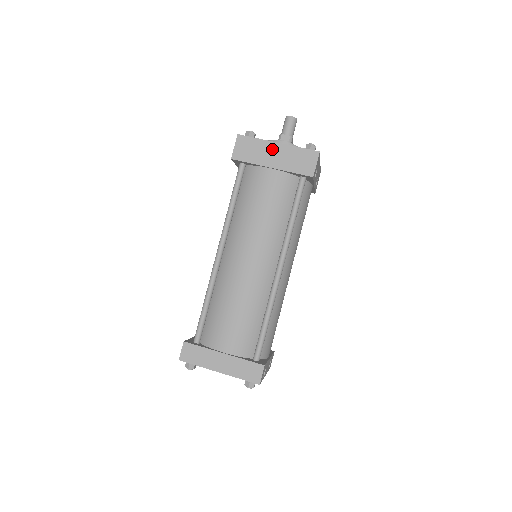
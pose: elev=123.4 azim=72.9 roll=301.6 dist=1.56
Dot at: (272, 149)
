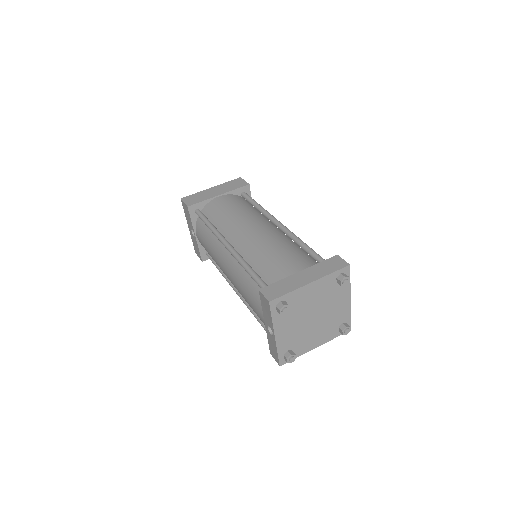
Dot at: (210, 191)
